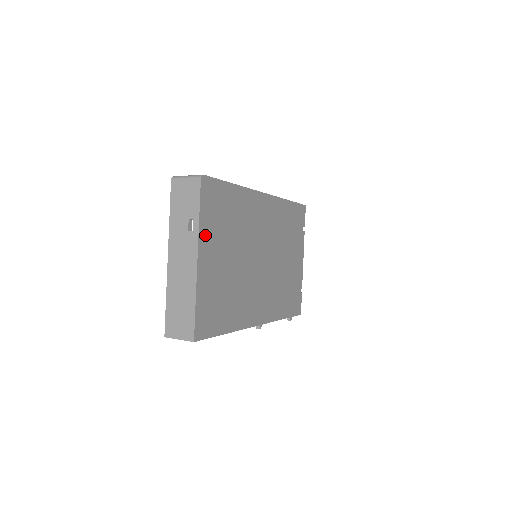
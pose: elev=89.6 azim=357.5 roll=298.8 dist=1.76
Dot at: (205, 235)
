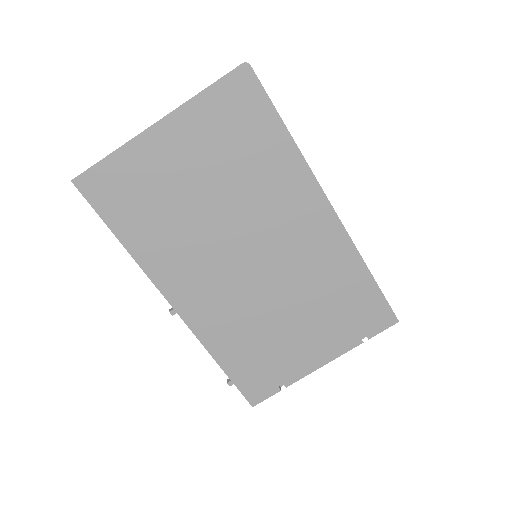
Dot at: (191, 118)
